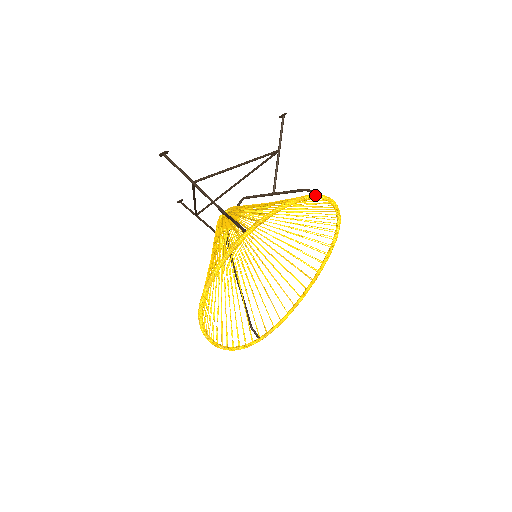
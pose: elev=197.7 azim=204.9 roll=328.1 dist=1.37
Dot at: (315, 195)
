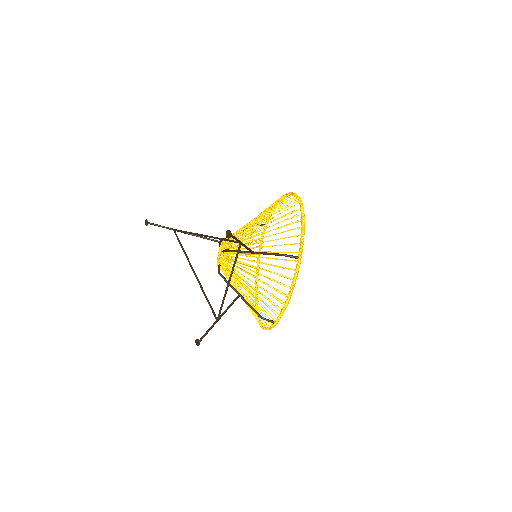
Dot at: (298, 272)
